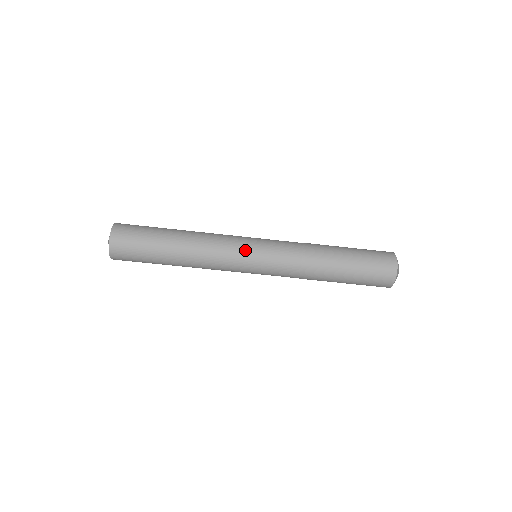
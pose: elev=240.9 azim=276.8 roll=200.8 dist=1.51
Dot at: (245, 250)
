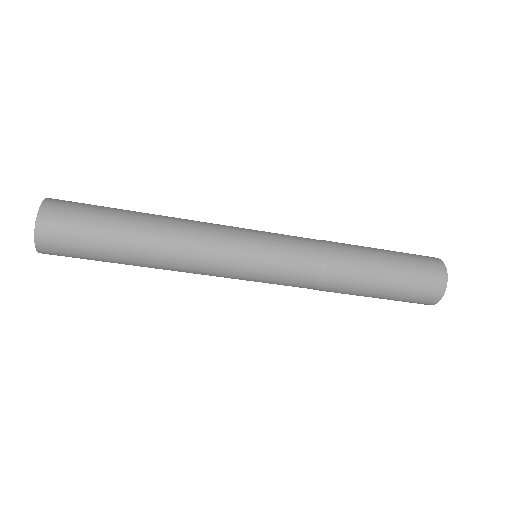
Dot at: (238, 275)
